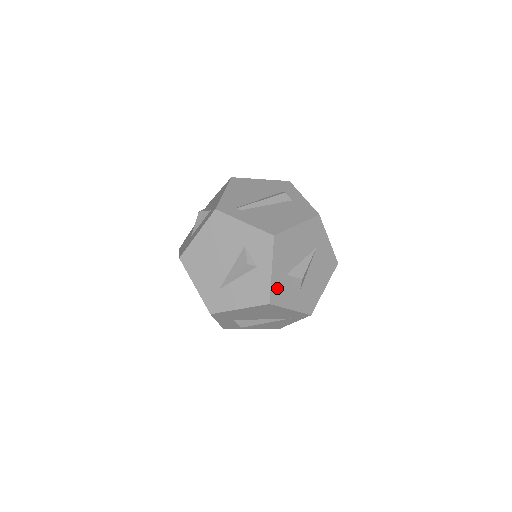
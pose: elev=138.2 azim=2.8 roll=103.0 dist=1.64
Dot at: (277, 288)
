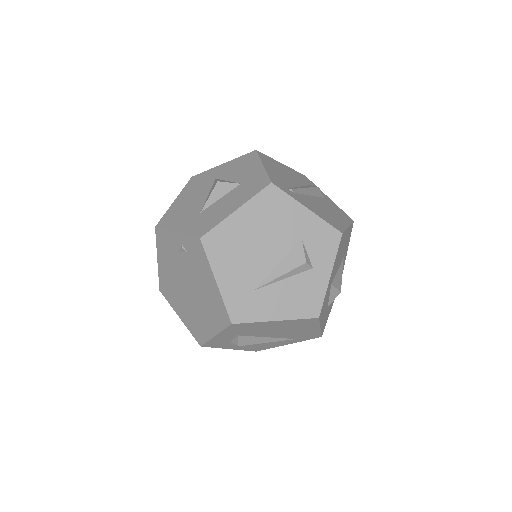
Dot at: (325, 299)
